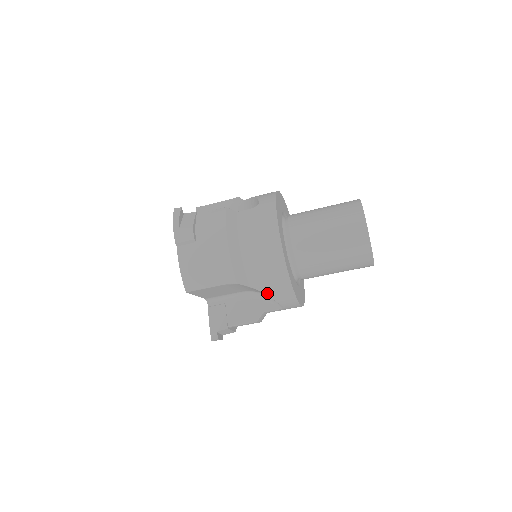
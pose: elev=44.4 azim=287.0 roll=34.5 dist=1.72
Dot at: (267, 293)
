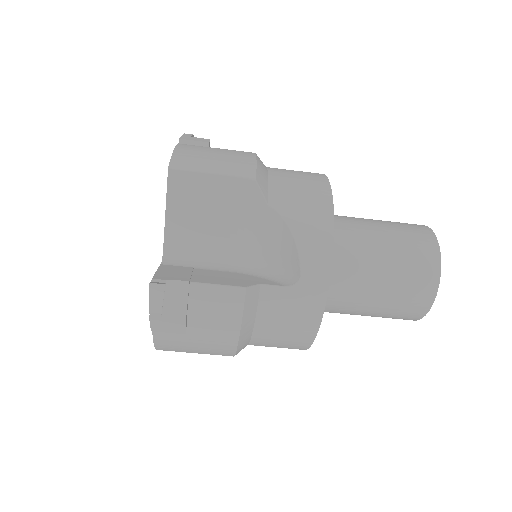
Dot at: (291, 224)
